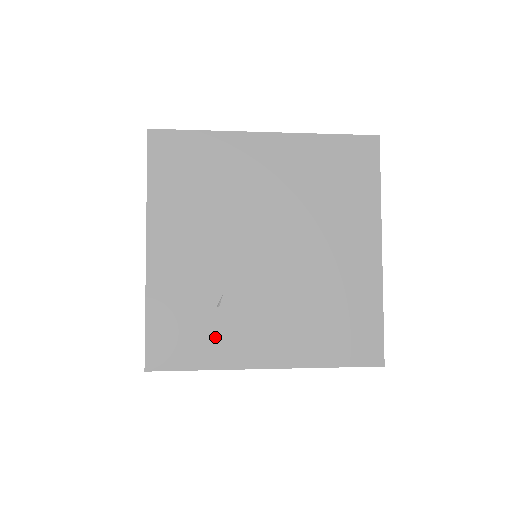
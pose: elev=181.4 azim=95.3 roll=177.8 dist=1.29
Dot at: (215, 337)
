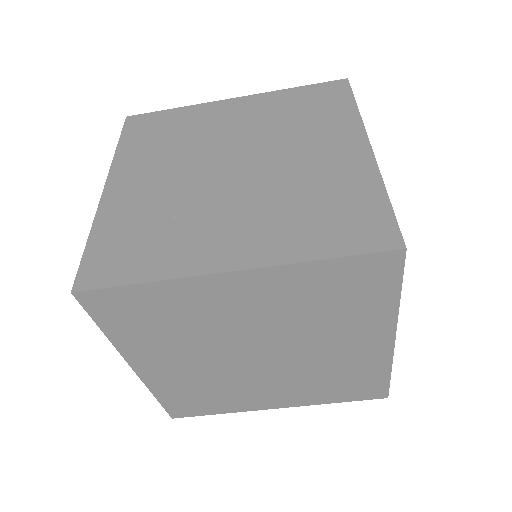
Dot at: (165, 248)
